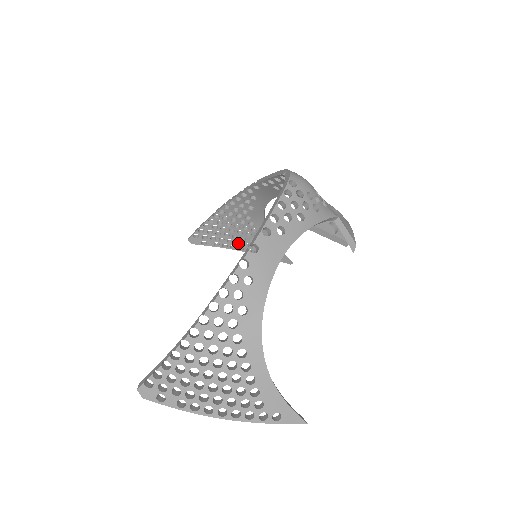
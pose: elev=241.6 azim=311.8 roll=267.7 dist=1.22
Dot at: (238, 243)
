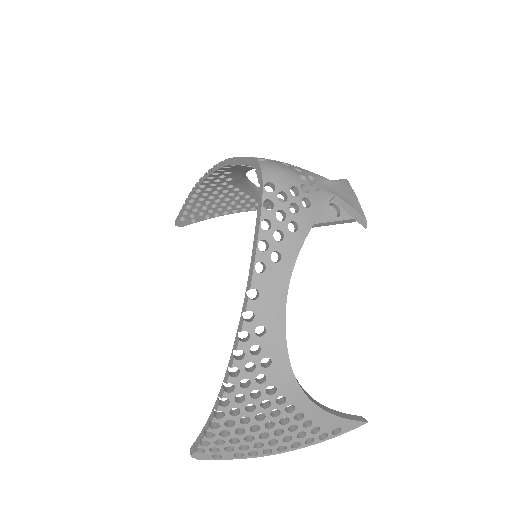
Dot at: (229, 207)
